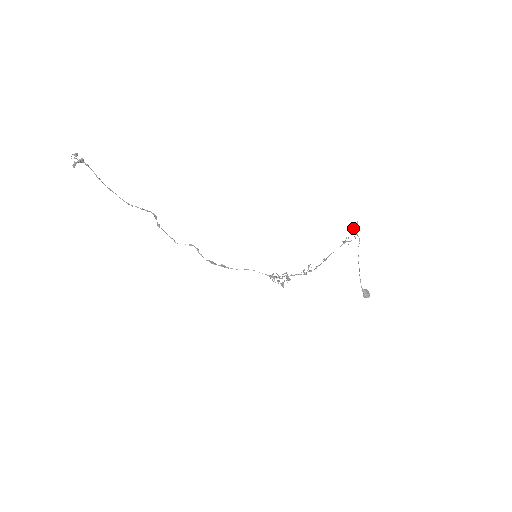
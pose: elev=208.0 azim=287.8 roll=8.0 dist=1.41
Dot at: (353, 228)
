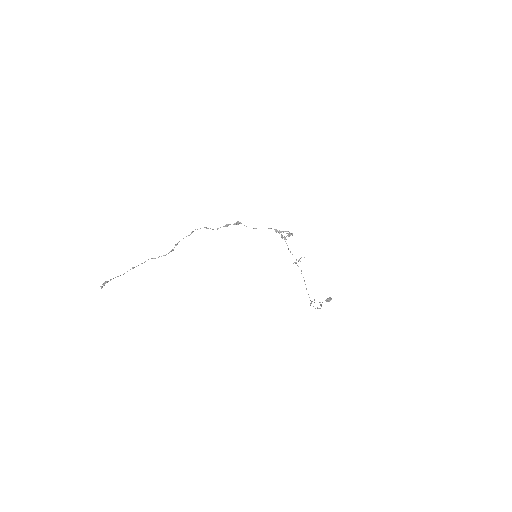
Dot at: (319, 302)
